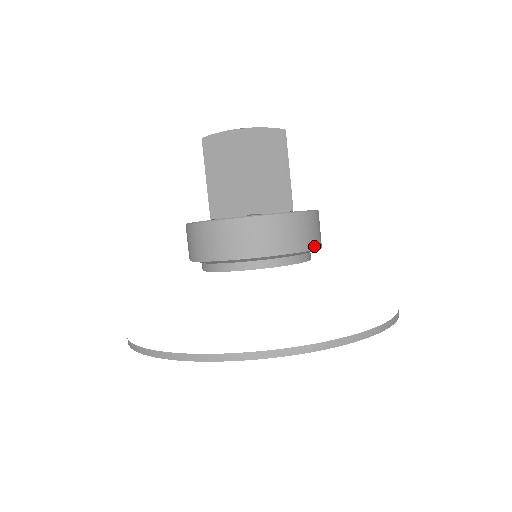
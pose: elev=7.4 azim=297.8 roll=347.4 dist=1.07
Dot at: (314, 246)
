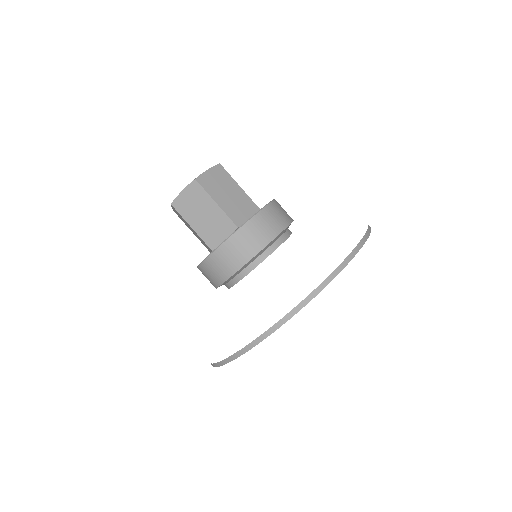
Dot at: (289, 221)
